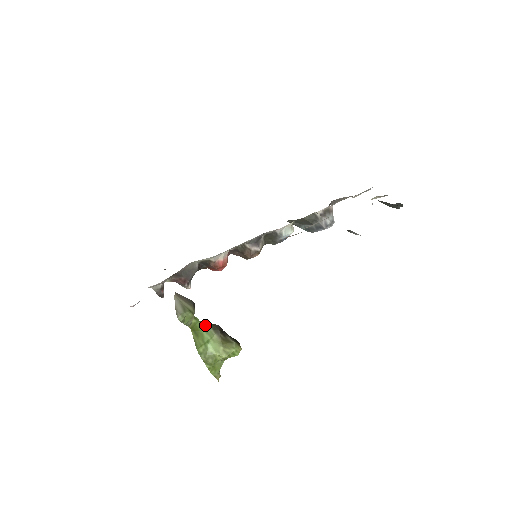
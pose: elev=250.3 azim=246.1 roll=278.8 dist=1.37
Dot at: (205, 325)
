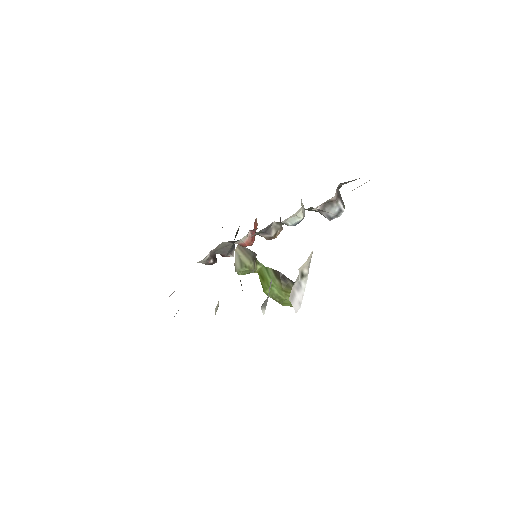
Dot at: (269, 271)
